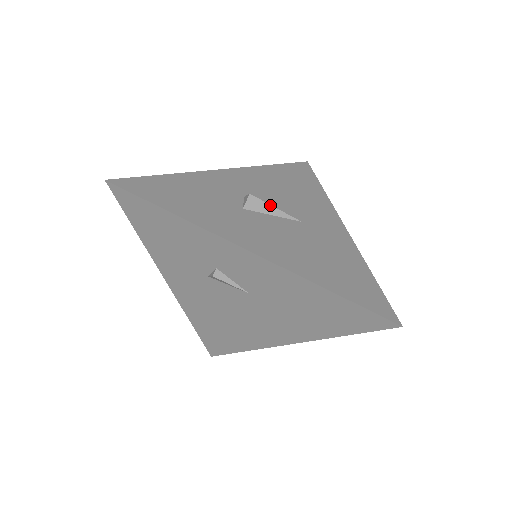
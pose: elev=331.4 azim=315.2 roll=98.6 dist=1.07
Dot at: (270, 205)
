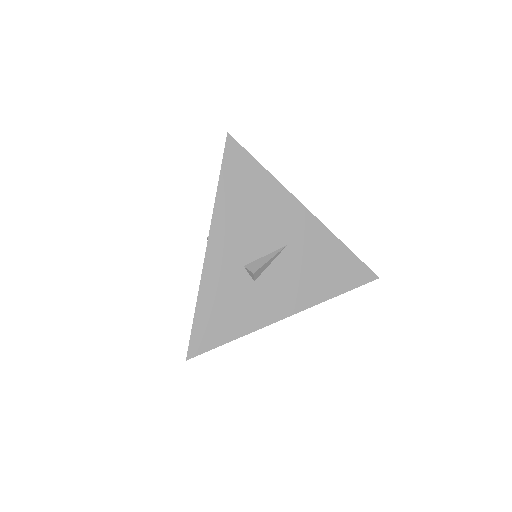
Dot at: (267, 263)
